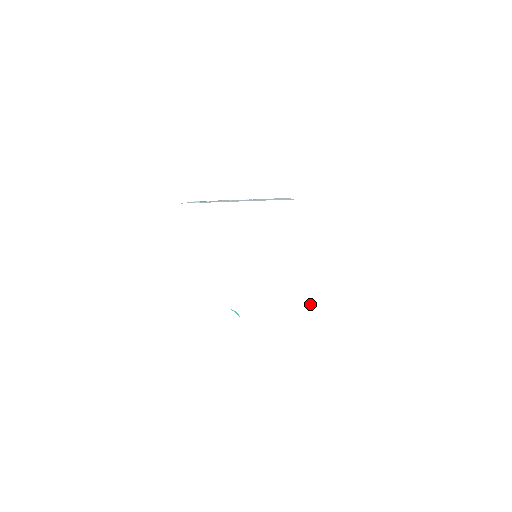
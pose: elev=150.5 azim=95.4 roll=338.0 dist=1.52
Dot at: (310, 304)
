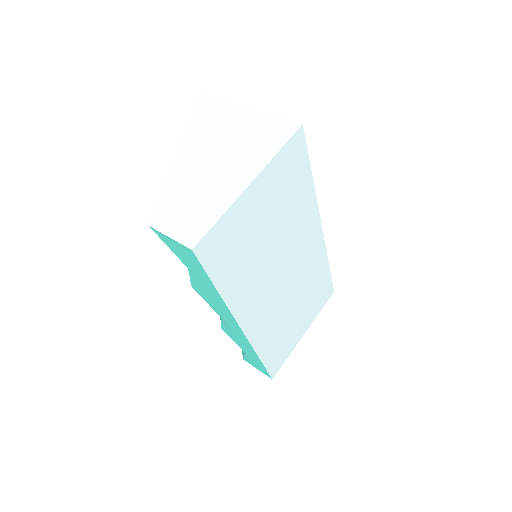
Dot at: (227, 195)
